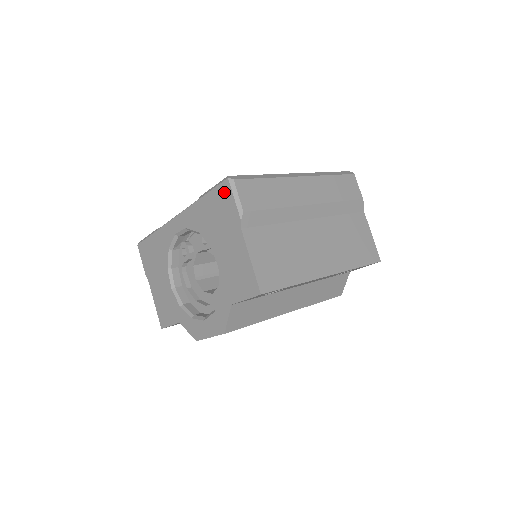
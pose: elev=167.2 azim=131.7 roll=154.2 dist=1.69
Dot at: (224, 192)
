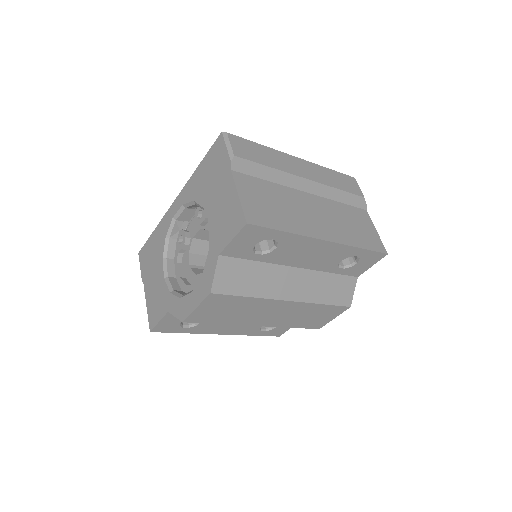
Dot at: (218, 146)
